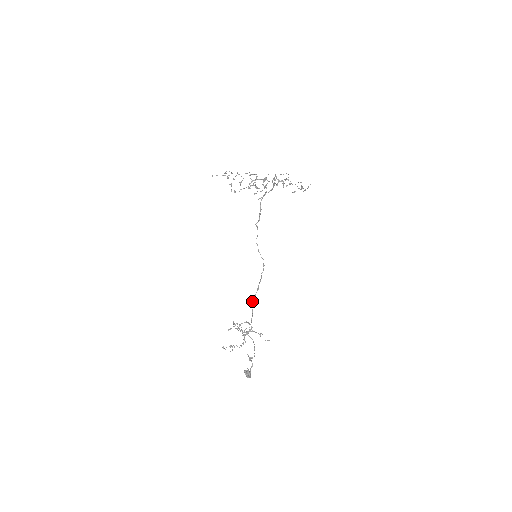
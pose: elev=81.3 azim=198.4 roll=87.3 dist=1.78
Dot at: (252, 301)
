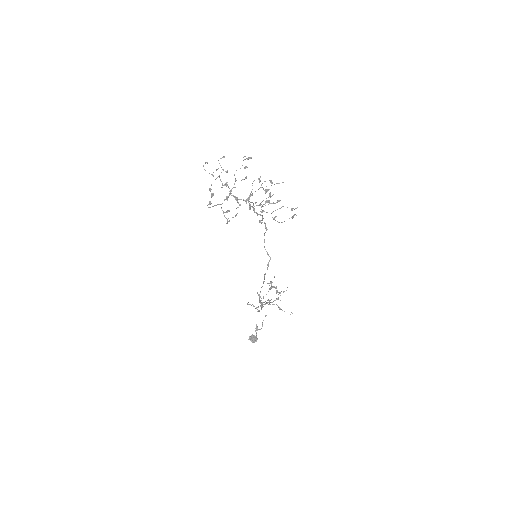
Dot at: (261, 287)
